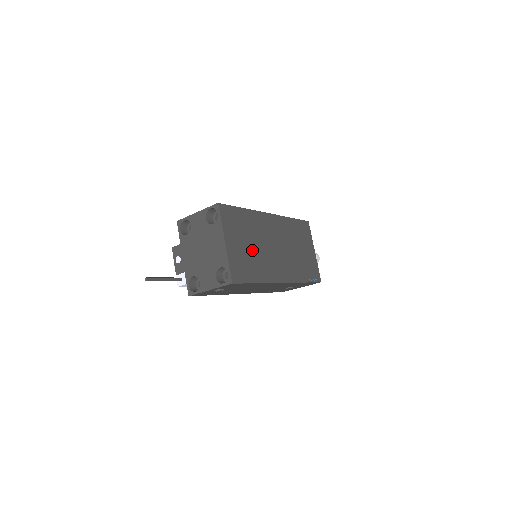
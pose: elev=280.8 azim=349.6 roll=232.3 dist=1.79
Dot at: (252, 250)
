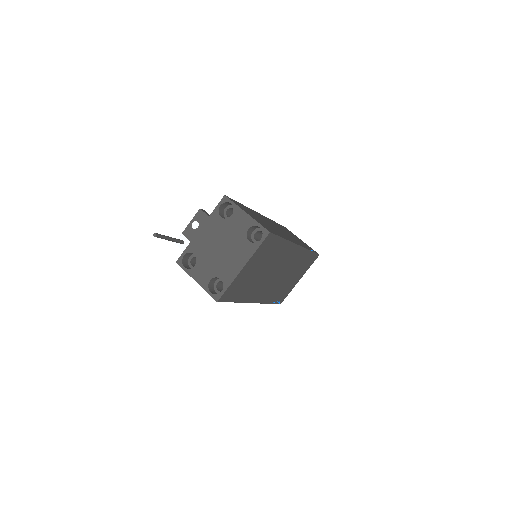
Dot at: (257, 275)
